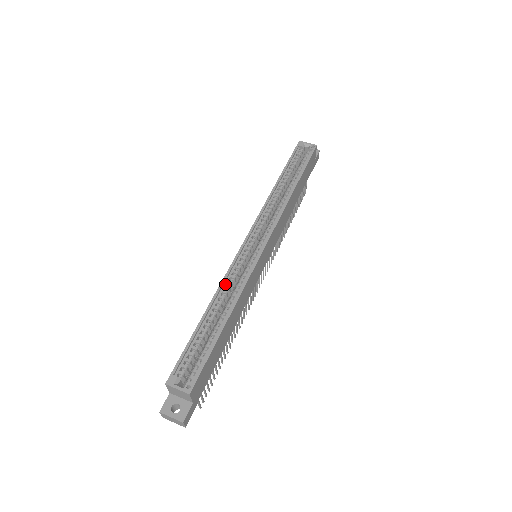
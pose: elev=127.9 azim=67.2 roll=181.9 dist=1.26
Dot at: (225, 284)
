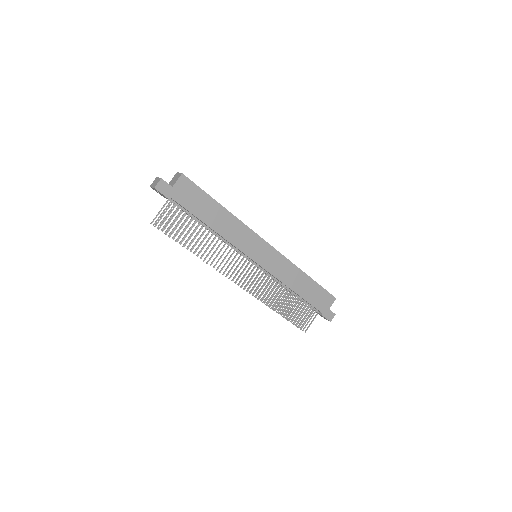
Dot at: occluded
